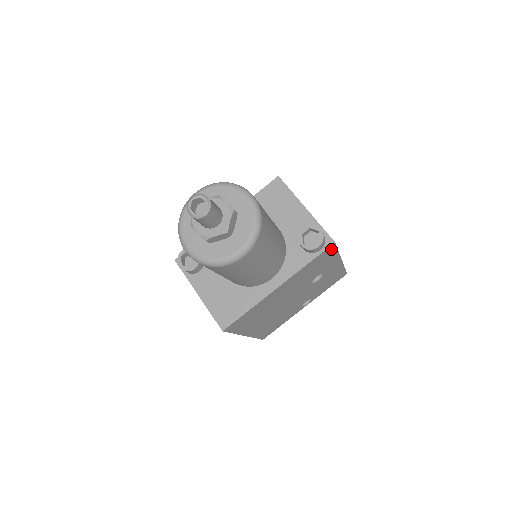
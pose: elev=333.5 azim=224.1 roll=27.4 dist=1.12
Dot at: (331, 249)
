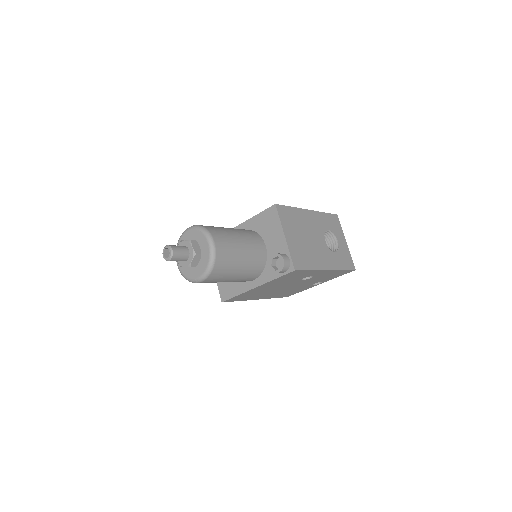
Dot at: (297, 272)
